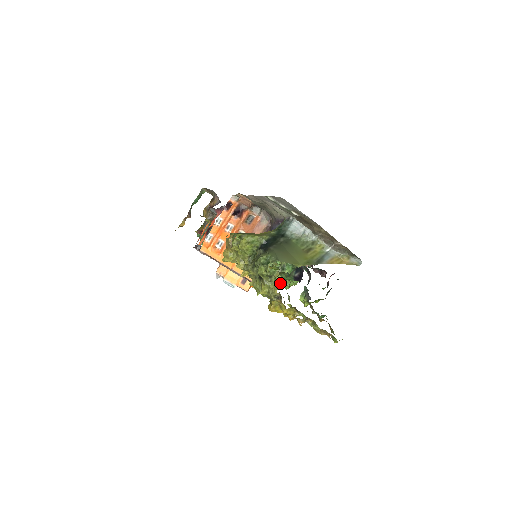
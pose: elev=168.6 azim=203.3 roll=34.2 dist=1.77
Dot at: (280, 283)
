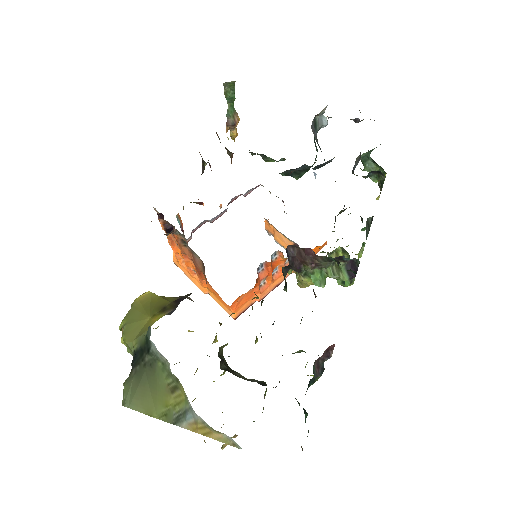
Dot at: (349, 258)
